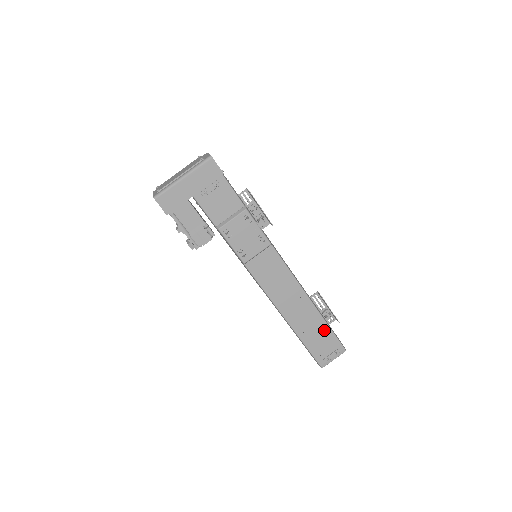
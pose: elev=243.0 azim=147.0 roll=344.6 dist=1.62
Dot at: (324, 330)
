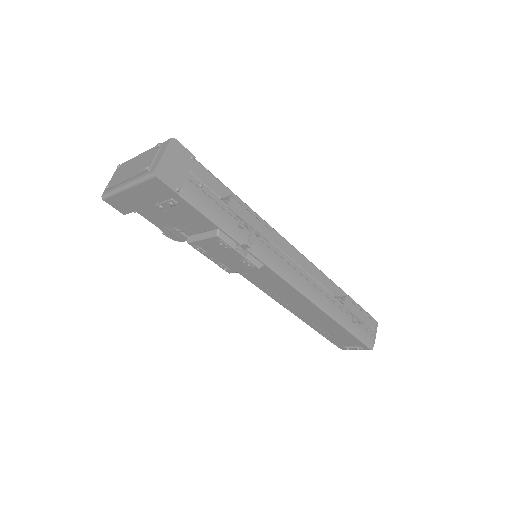
Dot at: (343, 332)
